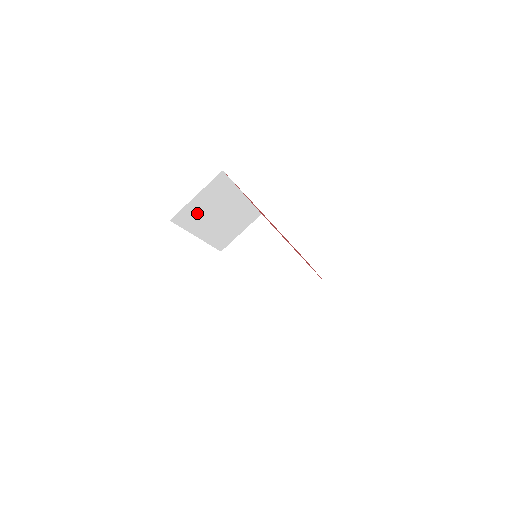
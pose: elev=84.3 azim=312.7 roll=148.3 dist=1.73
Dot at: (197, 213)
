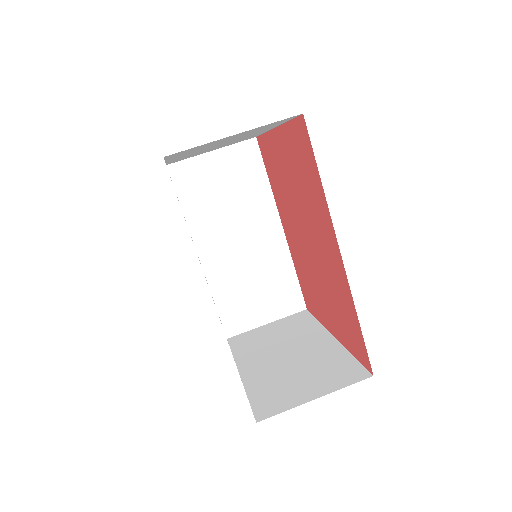
Dot at: (207, 193)
